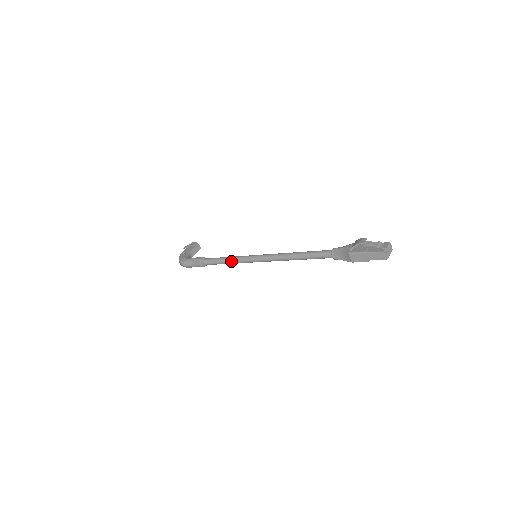
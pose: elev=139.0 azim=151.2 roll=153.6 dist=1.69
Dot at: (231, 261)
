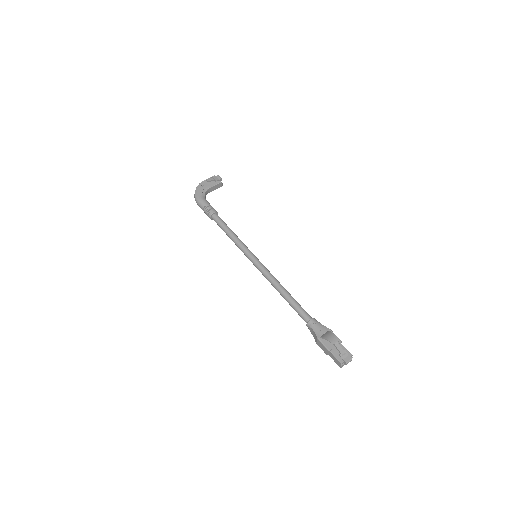
Dot at: (234, 242)
